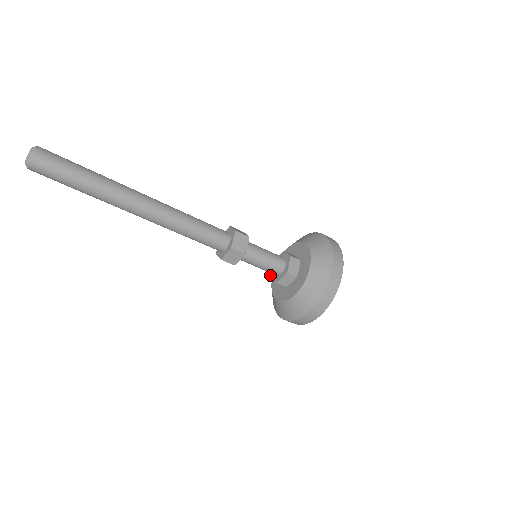
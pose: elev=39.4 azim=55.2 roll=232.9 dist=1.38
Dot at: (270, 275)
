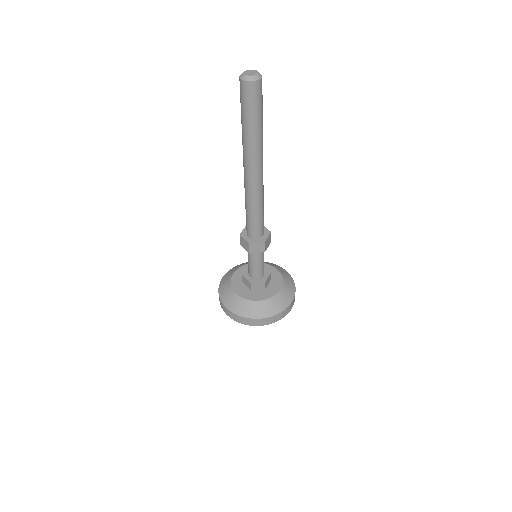
Dot at: (243, 274)
